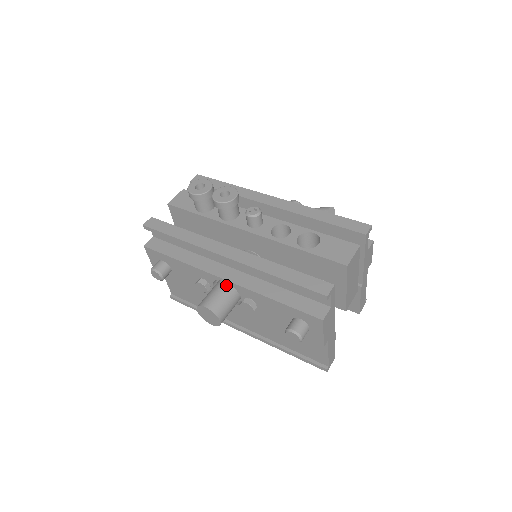
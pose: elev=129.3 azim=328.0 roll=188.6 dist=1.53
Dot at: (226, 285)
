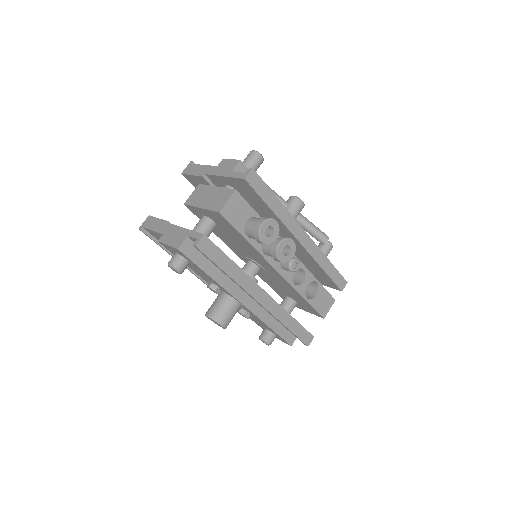
Dot at: (239, 304)
